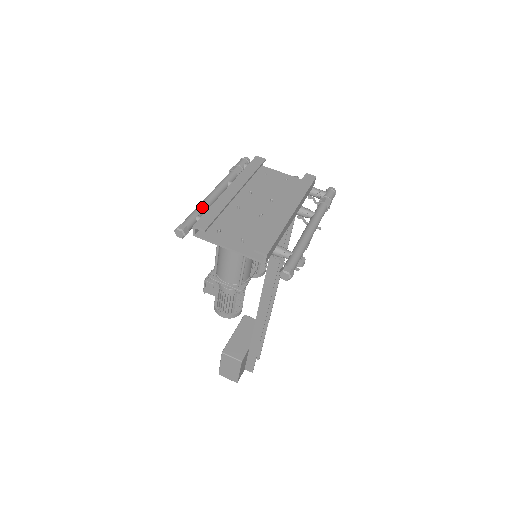
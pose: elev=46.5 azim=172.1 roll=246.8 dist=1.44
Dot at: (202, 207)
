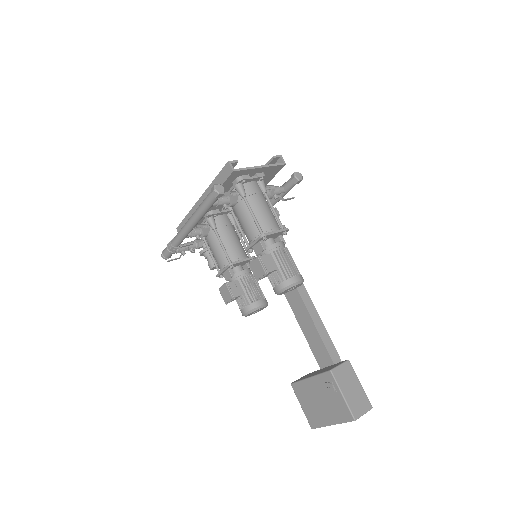
Dot at: occluded
